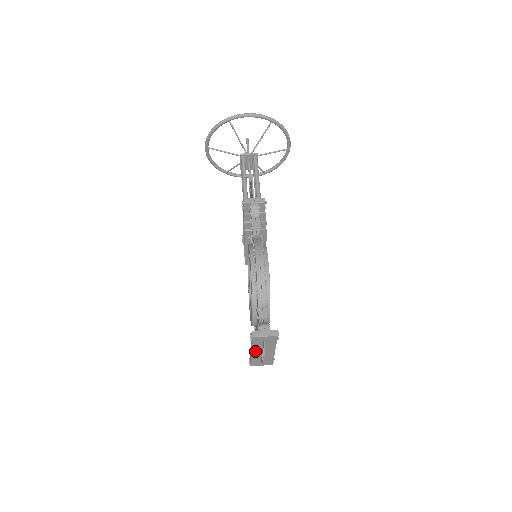
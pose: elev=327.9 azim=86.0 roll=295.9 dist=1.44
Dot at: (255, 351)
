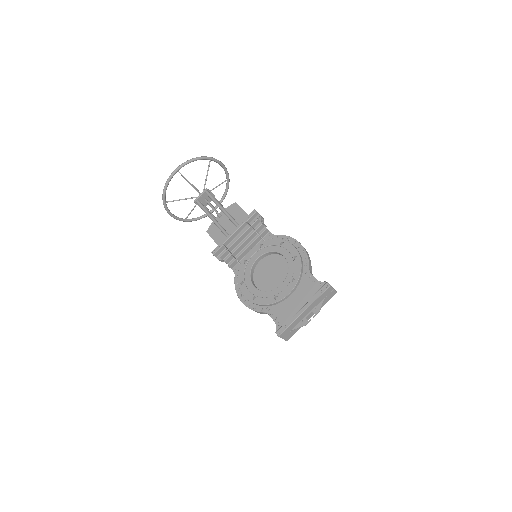
Dot at: (308, 310)
